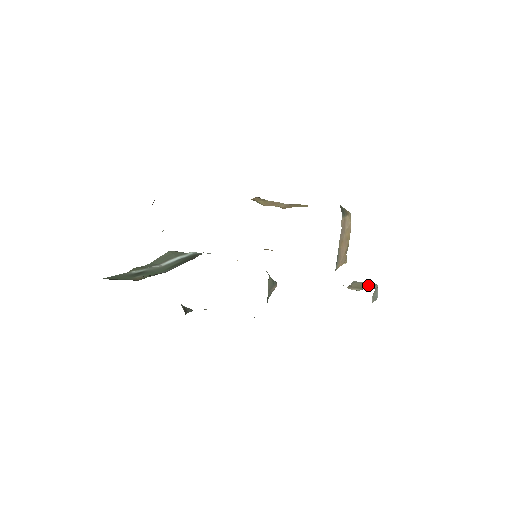
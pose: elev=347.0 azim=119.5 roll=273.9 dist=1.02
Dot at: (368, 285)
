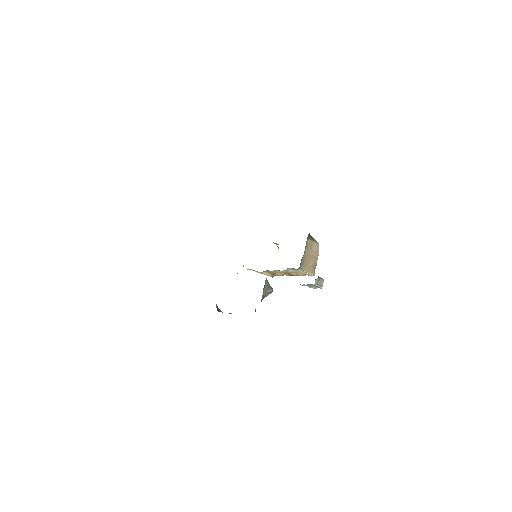
Dot at: occluded
